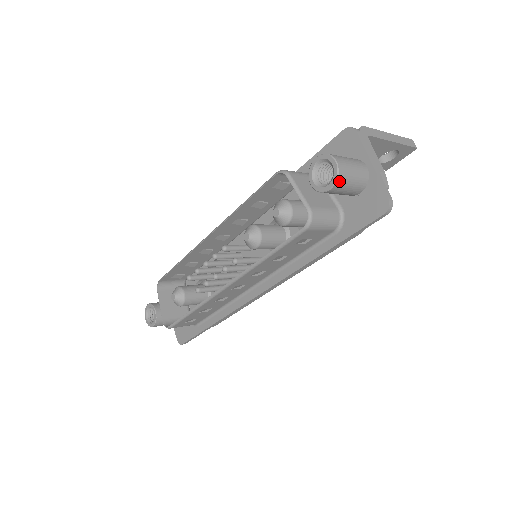
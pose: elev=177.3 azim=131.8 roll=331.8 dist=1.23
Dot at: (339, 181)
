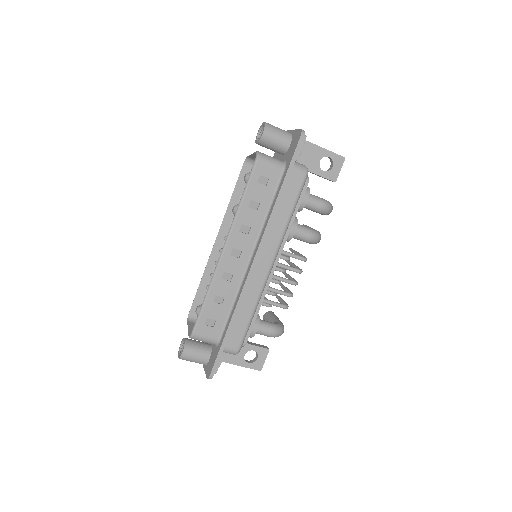
Dot at: (267, 128)
